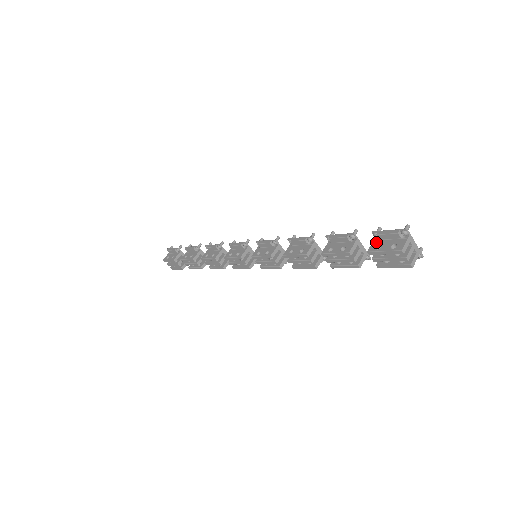
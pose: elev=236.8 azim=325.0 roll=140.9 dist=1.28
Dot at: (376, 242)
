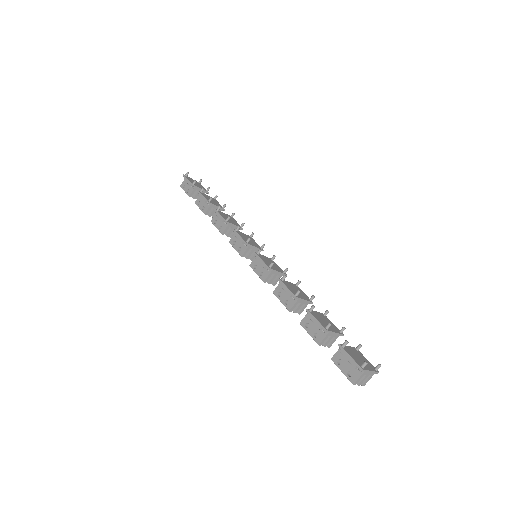
Dot at: (340, 354)
